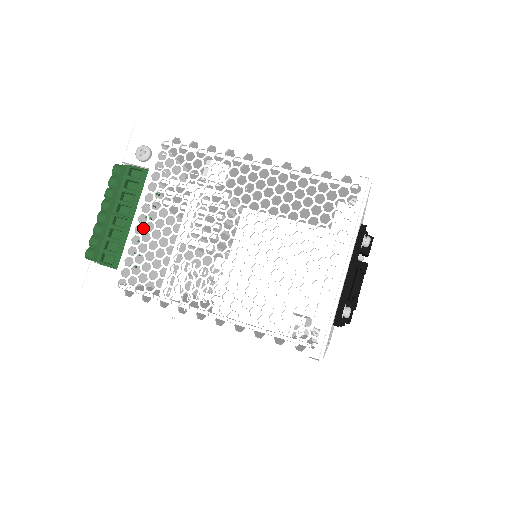
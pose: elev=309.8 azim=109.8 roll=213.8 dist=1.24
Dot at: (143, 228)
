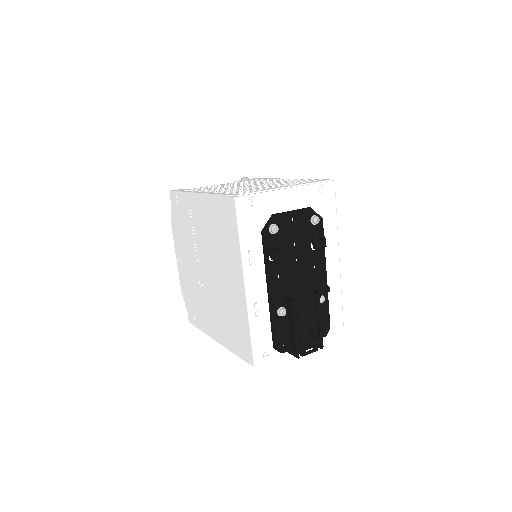
Dot at: (217, 185)
